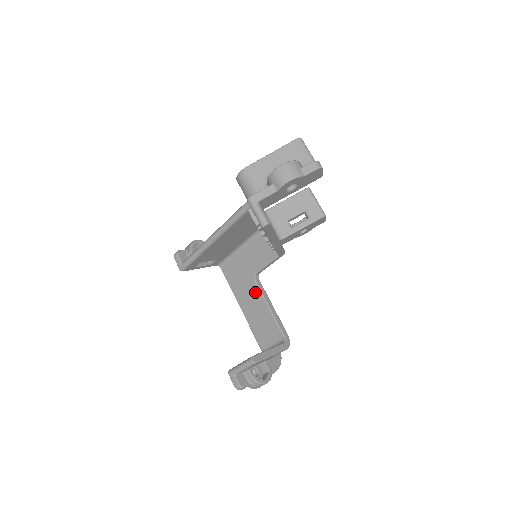
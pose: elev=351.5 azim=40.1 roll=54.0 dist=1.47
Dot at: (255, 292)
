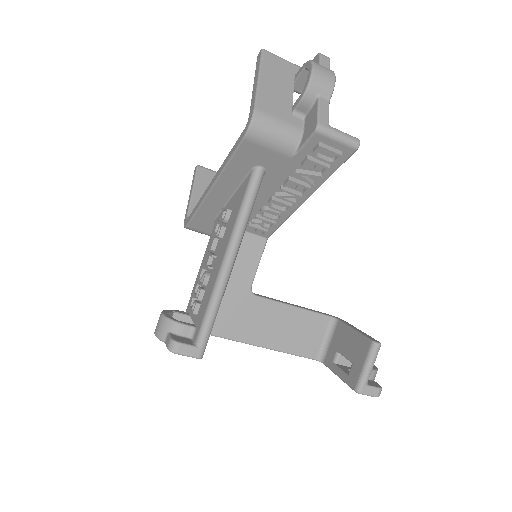
Dot at: (265, 308)
